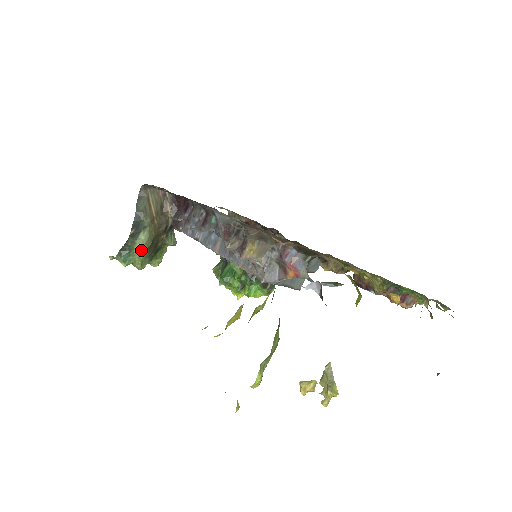
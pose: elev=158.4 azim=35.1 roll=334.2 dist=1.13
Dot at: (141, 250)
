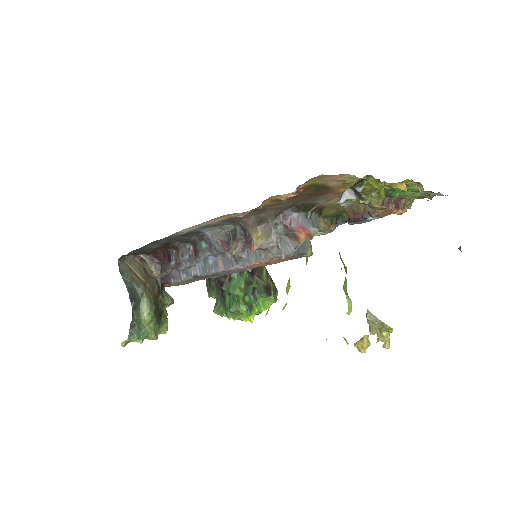
Dot at: (149, 318)
